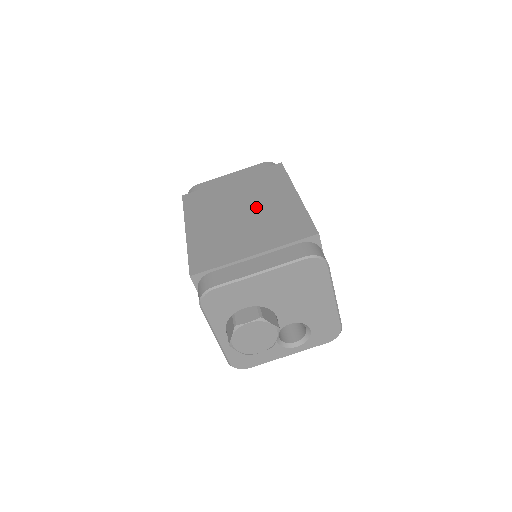
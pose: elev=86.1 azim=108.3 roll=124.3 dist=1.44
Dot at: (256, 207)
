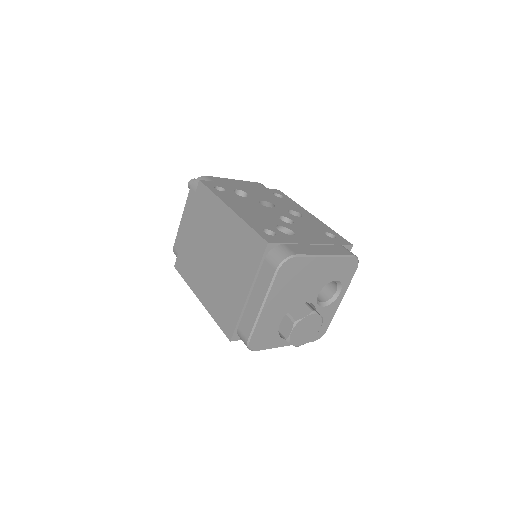
Dot at: (218, 245)
